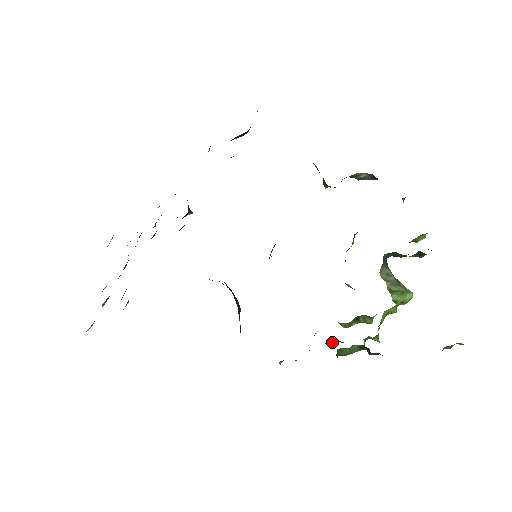
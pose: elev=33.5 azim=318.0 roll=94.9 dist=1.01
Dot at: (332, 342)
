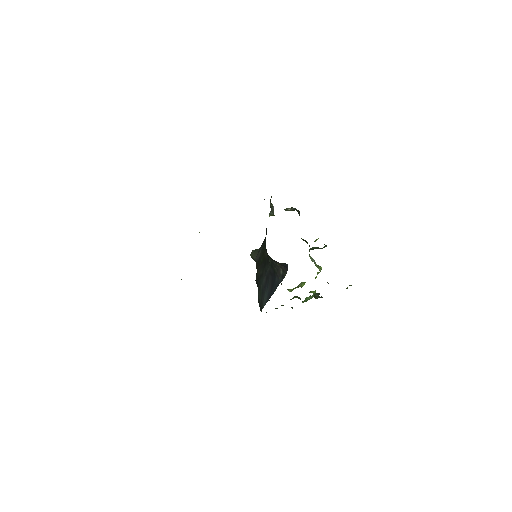
Dot at: (292, 298)
